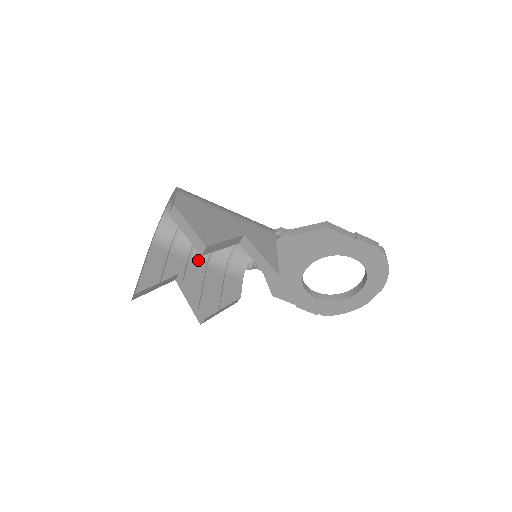
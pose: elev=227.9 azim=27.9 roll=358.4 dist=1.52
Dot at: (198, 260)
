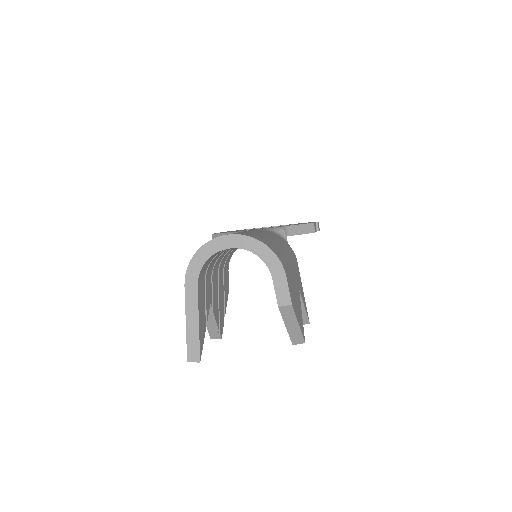
Dot at: (215, 272)
